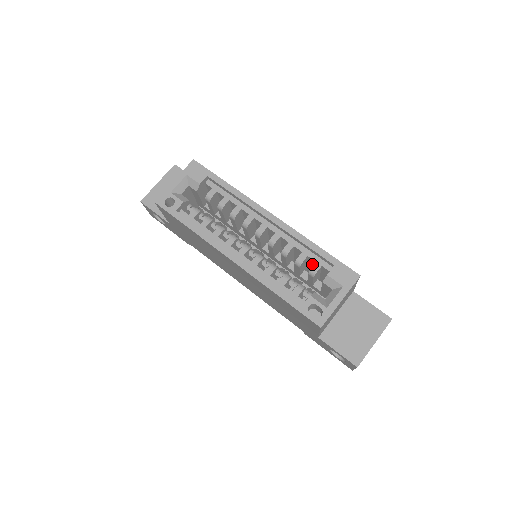
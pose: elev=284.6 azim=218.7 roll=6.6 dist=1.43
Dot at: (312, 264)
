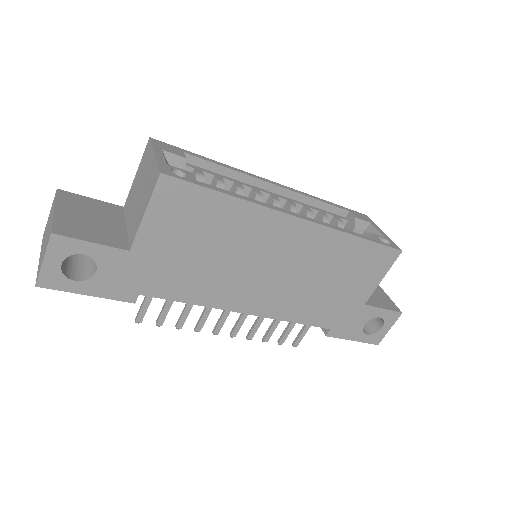
Dot at: occluded
